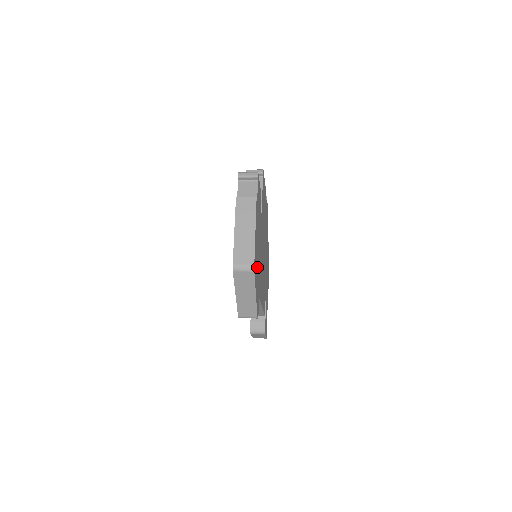
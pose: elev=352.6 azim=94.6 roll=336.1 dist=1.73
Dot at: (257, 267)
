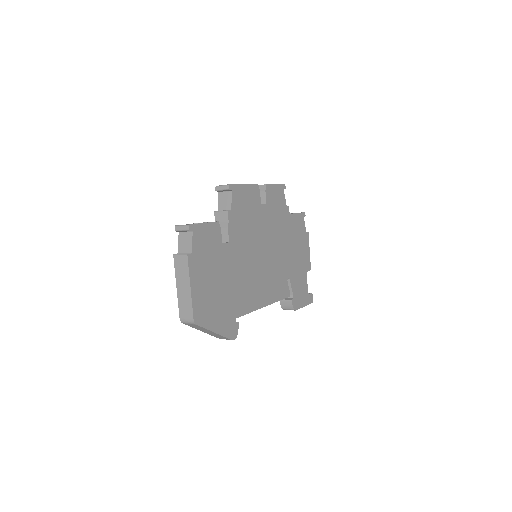
Dot at: (216, 304)
